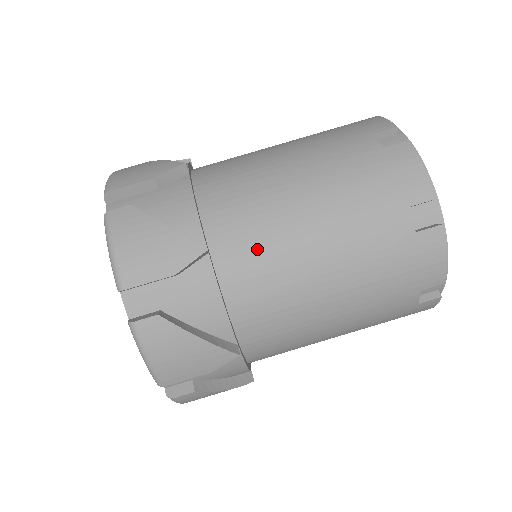
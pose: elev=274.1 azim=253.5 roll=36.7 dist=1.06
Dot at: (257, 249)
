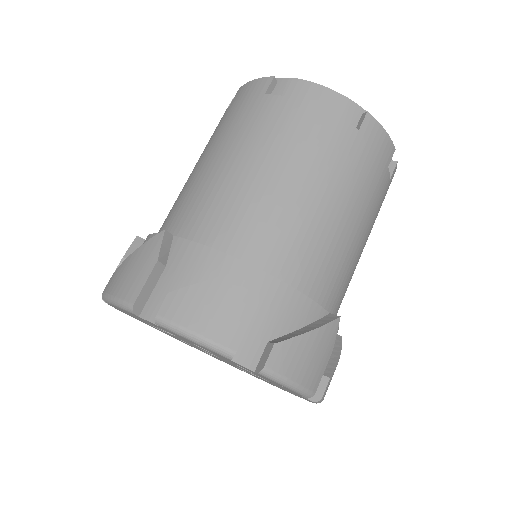
Dot at: (204, 205)
